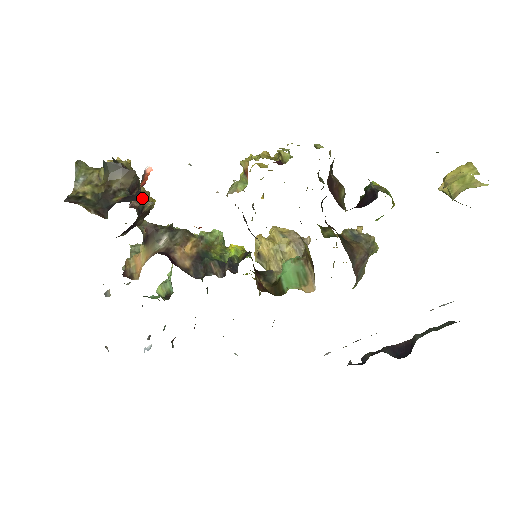
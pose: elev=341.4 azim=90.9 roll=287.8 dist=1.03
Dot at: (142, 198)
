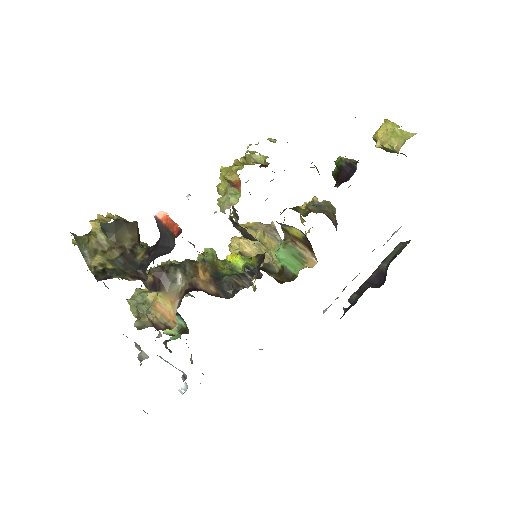
Dot at: (144, 246)
